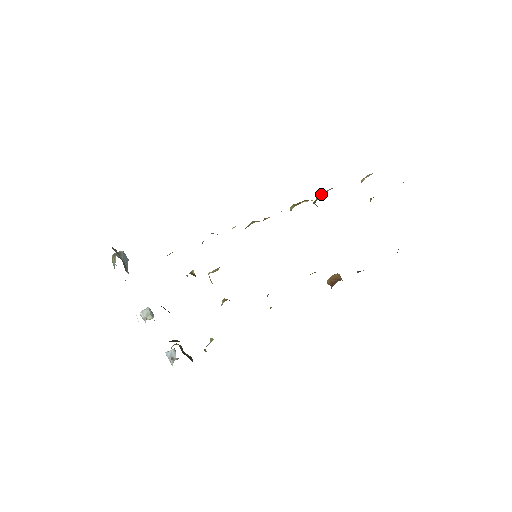
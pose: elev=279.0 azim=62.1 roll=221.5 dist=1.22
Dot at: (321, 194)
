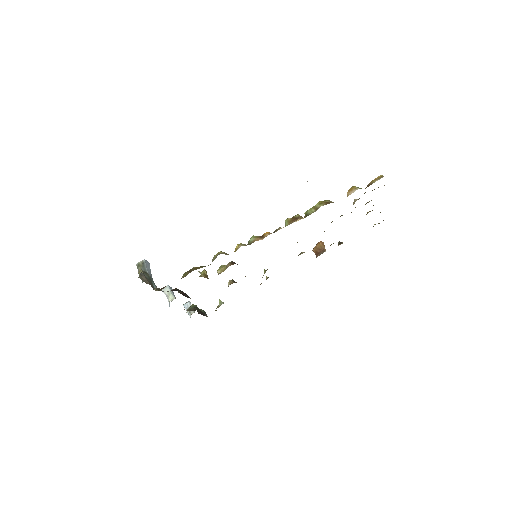
Dot at: (312, 209)
